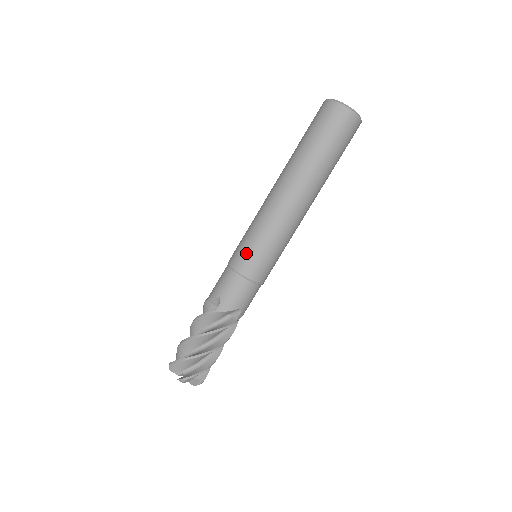
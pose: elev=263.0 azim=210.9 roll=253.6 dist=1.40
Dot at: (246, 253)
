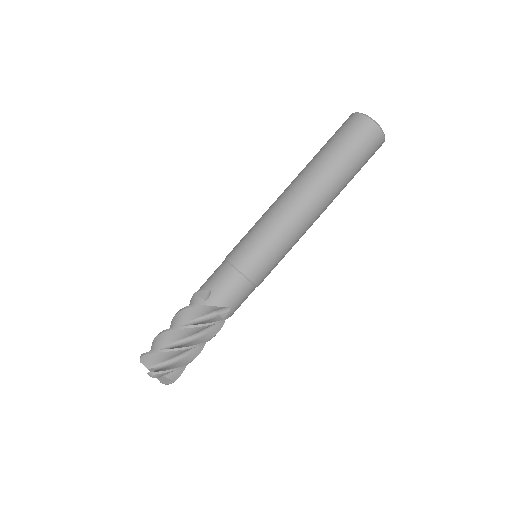
Dot at: (247, 248)
